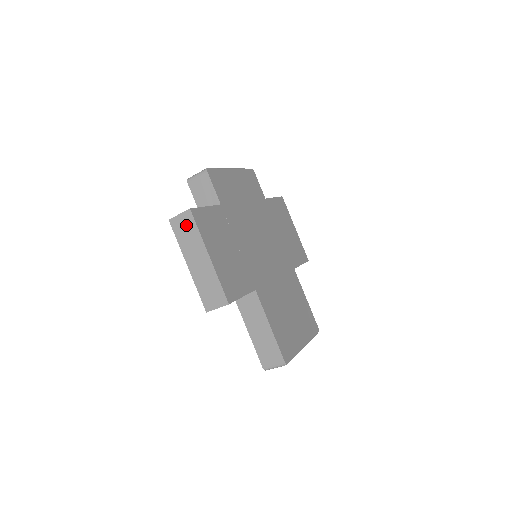
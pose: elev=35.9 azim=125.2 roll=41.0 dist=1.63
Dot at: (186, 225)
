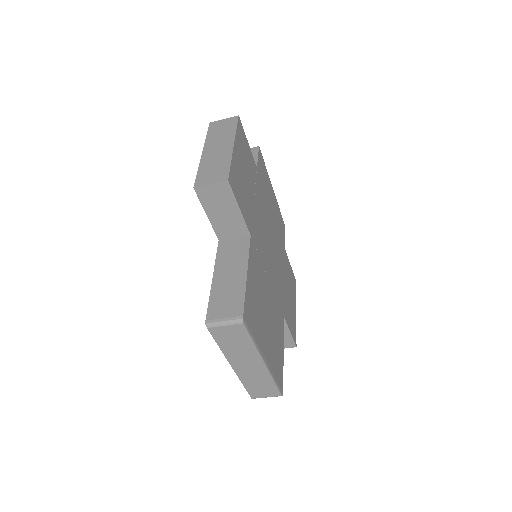
Dot at: (226, 125)
